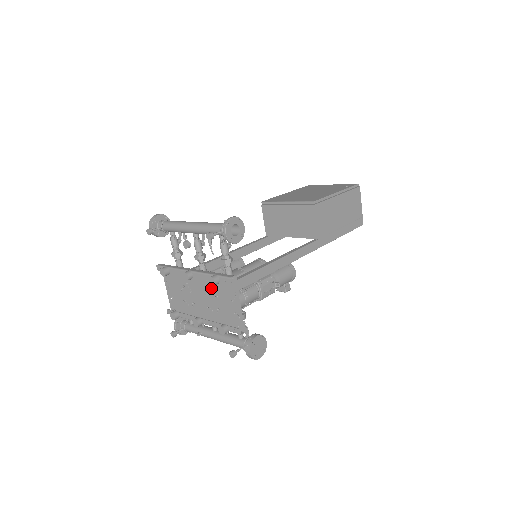
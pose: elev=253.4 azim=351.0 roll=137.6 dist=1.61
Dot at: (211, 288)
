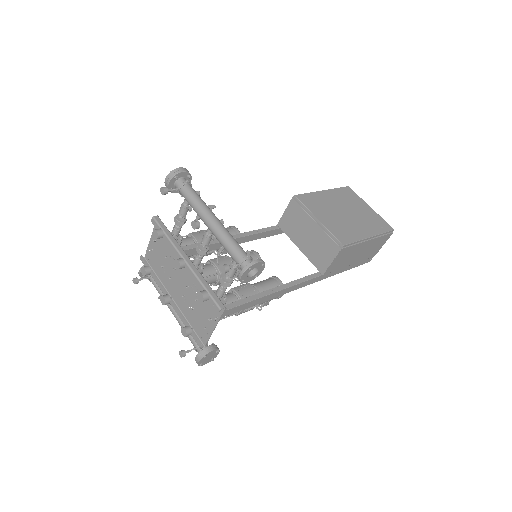
Dot at: (196, 288)
